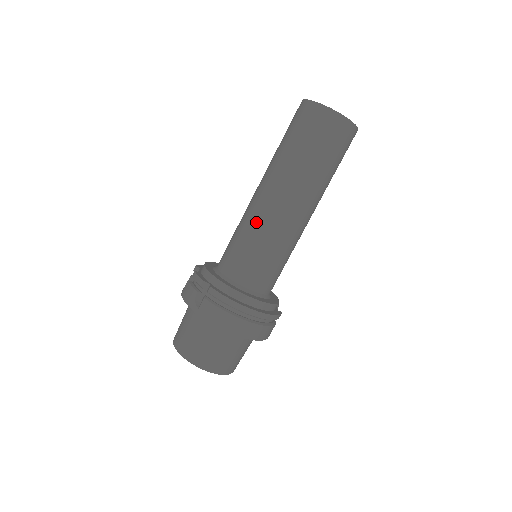
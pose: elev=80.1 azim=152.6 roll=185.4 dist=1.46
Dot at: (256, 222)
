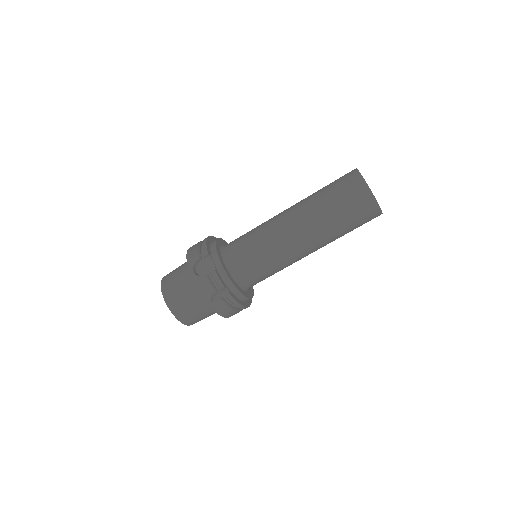
Dot at: (281, 255)
